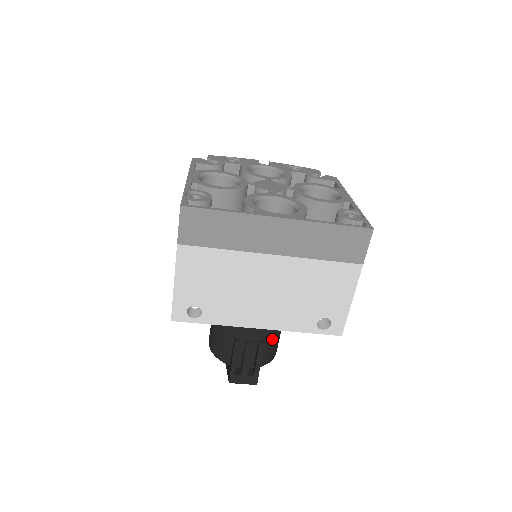
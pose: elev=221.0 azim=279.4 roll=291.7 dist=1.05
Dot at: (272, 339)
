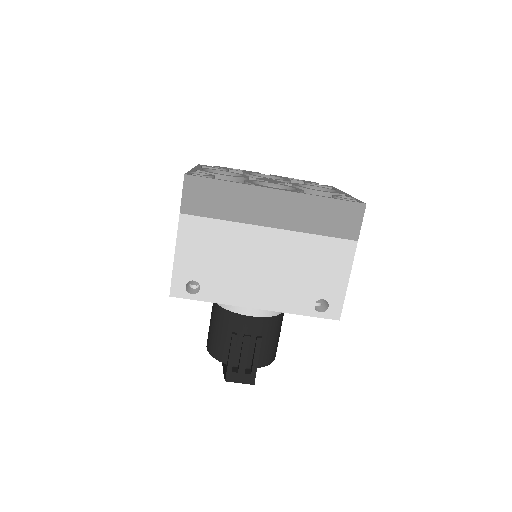
Dot at: (270, 337)
